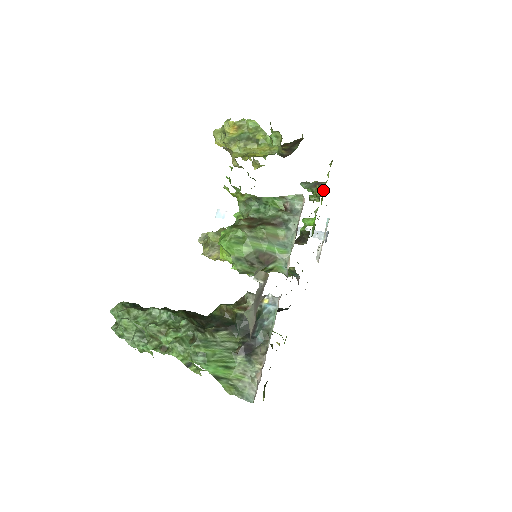
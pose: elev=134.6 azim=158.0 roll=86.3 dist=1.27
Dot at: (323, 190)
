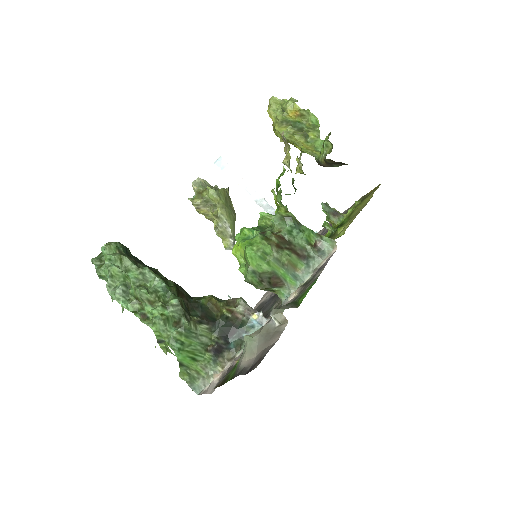
Dot at: (338, 223)
